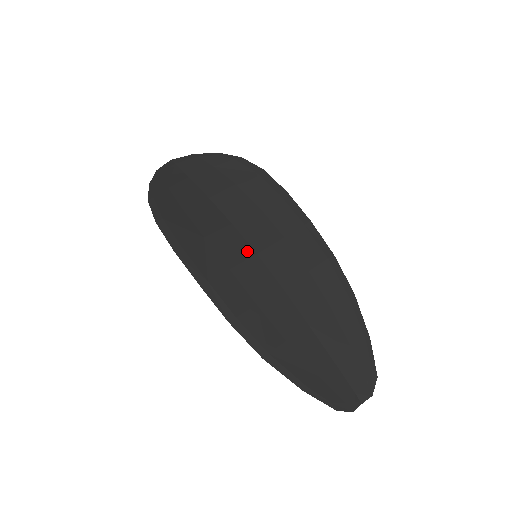
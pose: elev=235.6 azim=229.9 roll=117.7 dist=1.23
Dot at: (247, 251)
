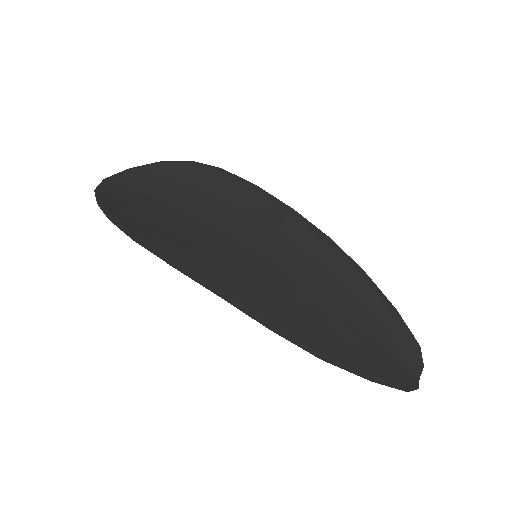
Dot at: (247, 251)
